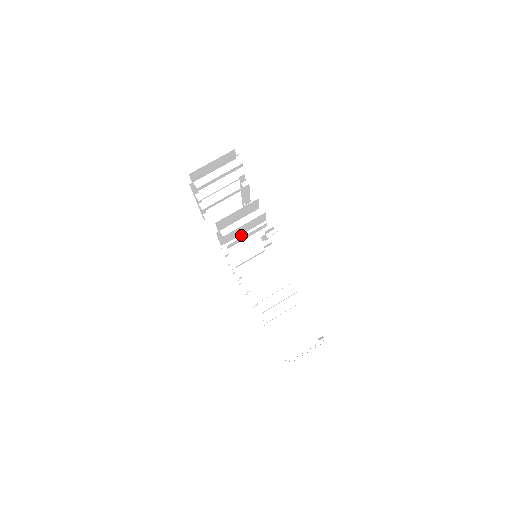
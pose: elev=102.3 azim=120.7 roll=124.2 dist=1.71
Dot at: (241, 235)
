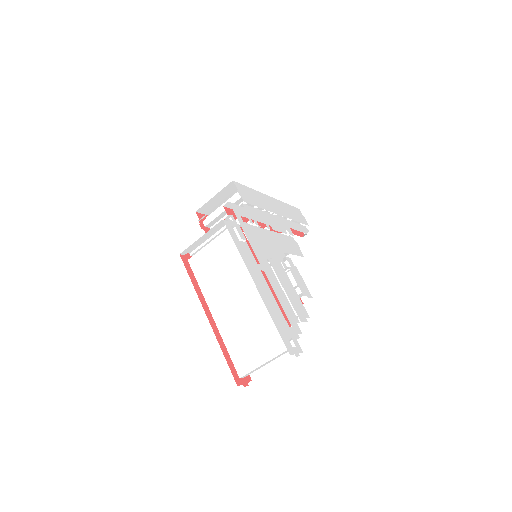
Dot at: occluded
